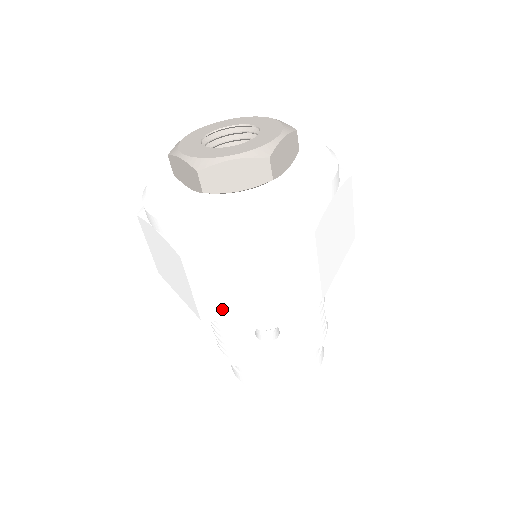
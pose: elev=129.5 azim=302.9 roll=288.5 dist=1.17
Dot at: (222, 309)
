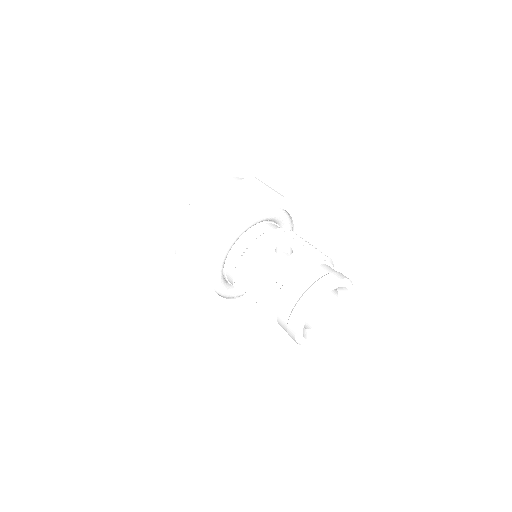
Dot at: (235, 213)
